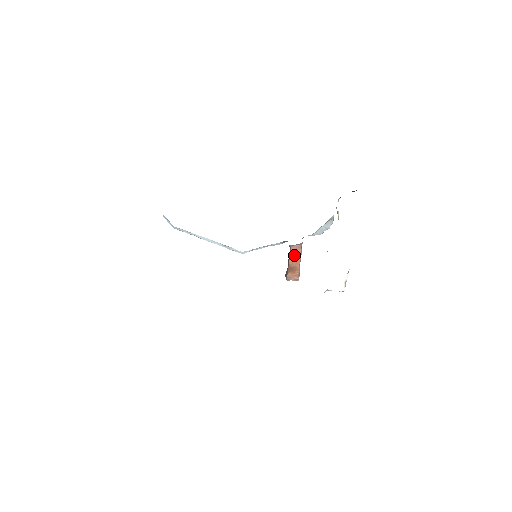
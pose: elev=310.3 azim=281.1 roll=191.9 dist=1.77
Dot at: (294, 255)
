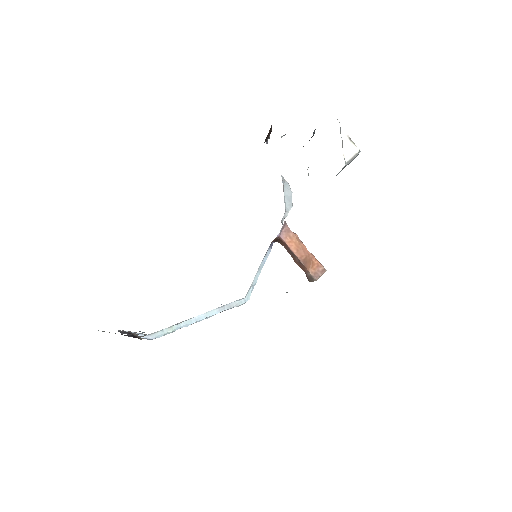
Dot at: (292, 243)
